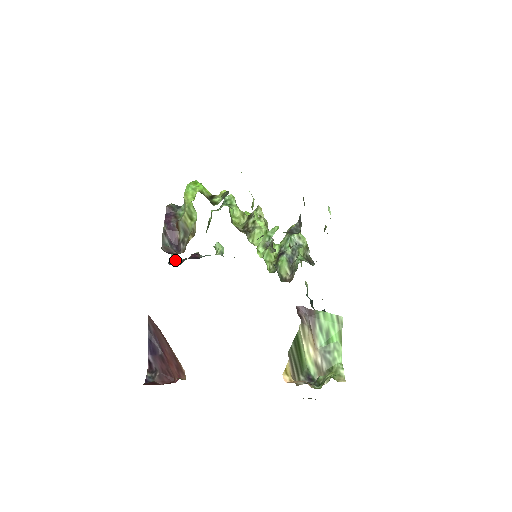
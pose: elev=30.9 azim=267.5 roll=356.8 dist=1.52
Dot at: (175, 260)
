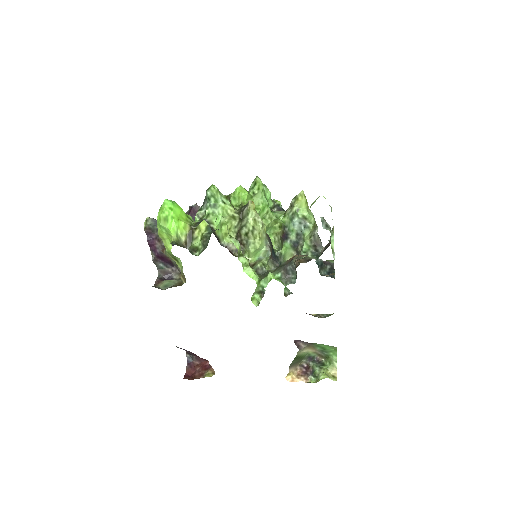
Dot at: occluded
